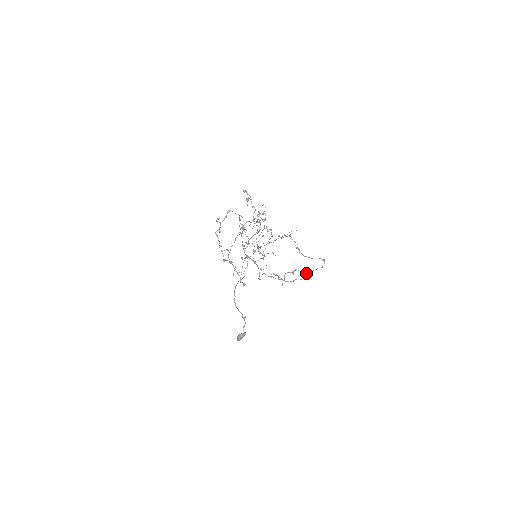
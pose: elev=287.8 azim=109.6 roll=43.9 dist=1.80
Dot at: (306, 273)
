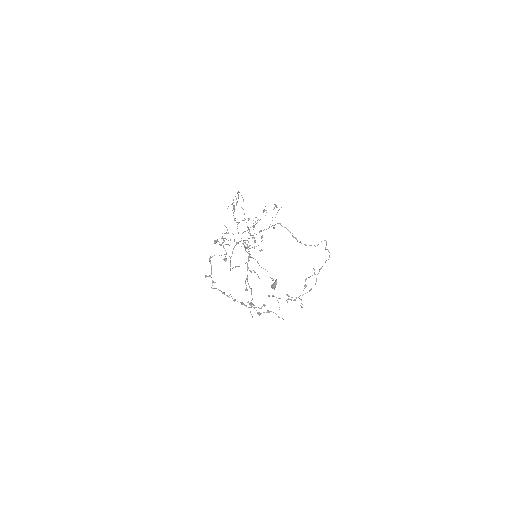
Dot at: occluded
